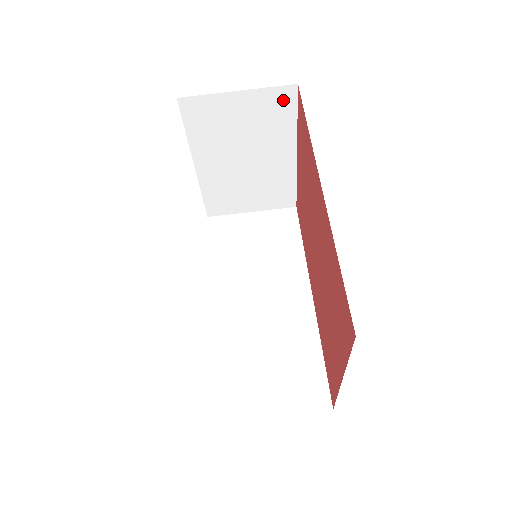
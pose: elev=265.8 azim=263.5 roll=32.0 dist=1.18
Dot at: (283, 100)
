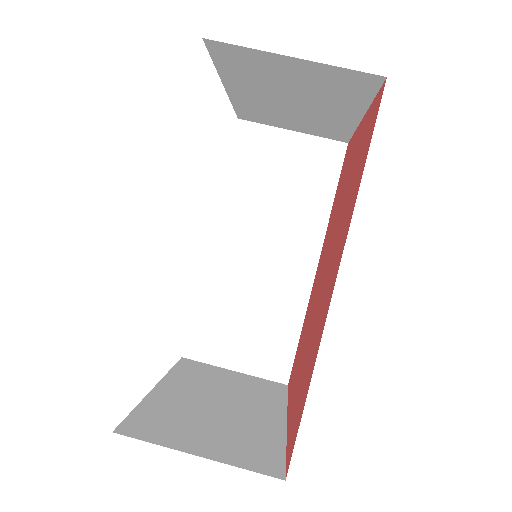
Dot at: (359, 81)
